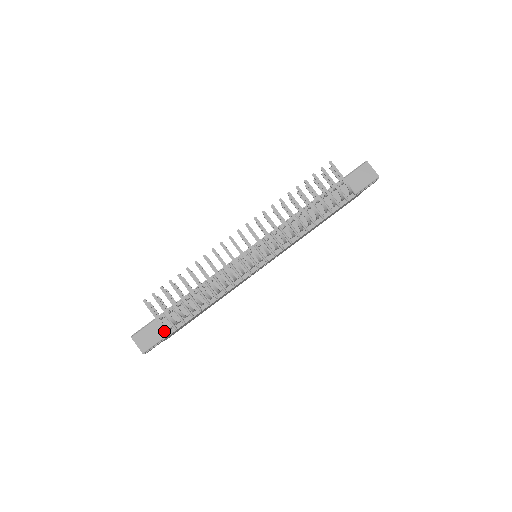
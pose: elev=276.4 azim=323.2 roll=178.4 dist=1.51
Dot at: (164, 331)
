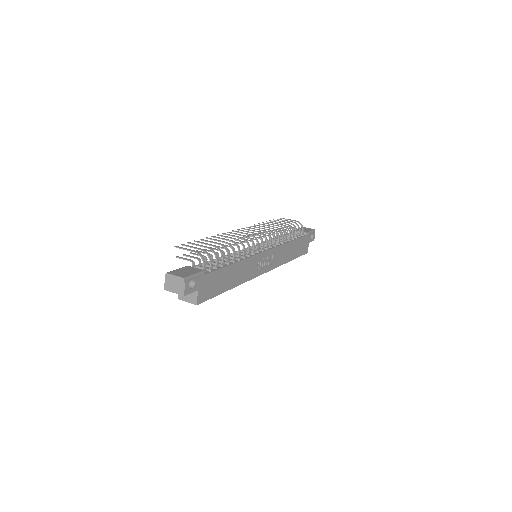
Dot at: (200, 269)
